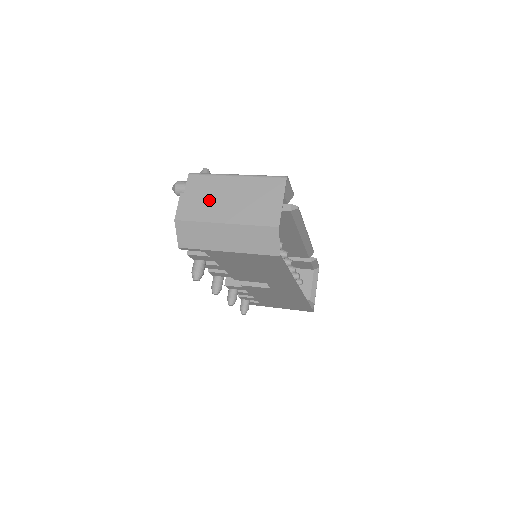
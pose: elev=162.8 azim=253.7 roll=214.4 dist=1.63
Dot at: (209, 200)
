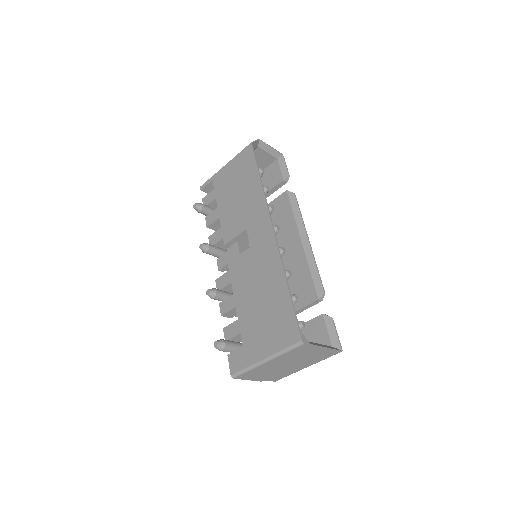
Dot at: occluded
